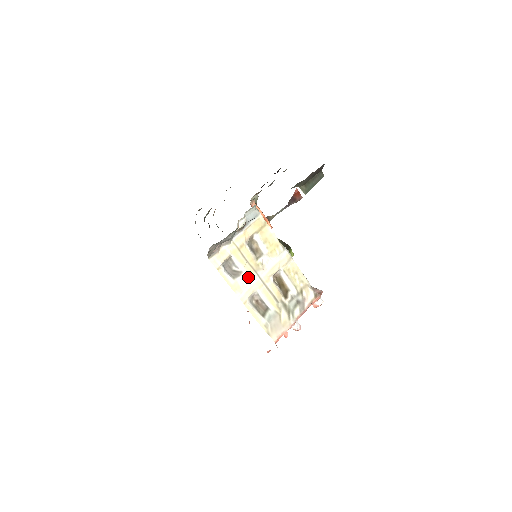
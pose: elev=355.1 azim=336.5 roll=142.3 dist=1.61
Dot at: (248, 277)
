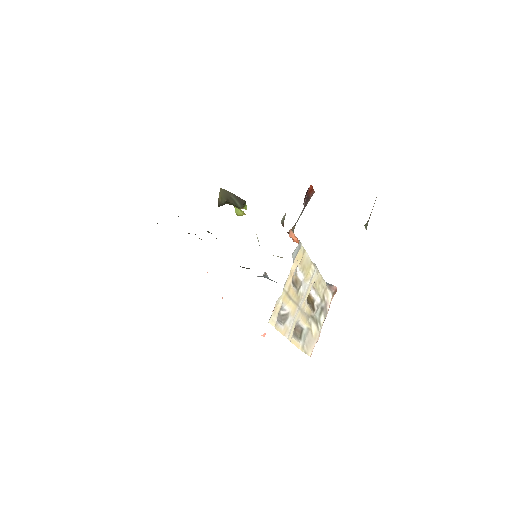
Dot at: (293, 314)
